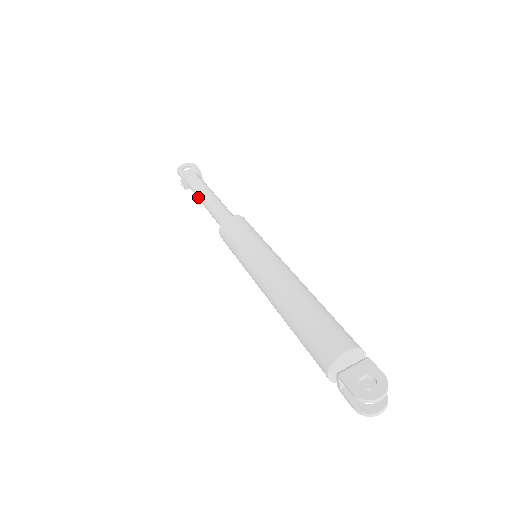
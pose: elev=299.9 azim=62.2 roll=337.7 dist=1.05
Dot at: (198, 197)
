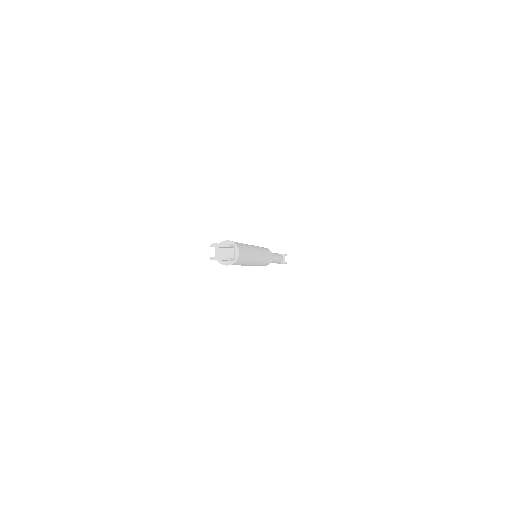
Dot at: occluded
